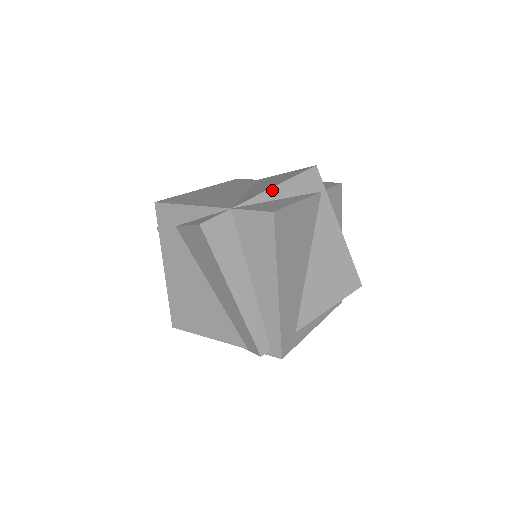
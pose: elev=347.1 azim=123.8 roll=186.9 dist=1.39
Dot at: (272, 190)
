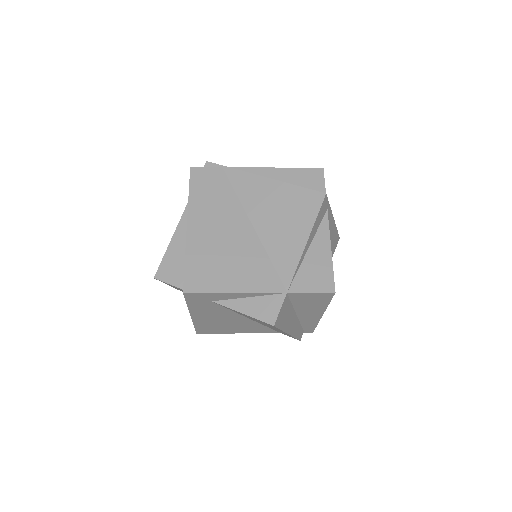
Dot at: (305, 248)
